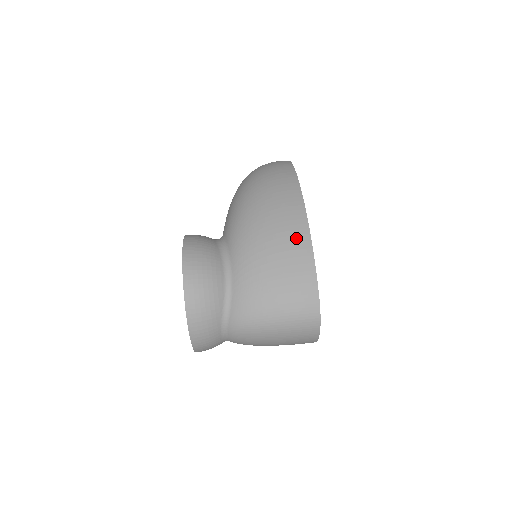
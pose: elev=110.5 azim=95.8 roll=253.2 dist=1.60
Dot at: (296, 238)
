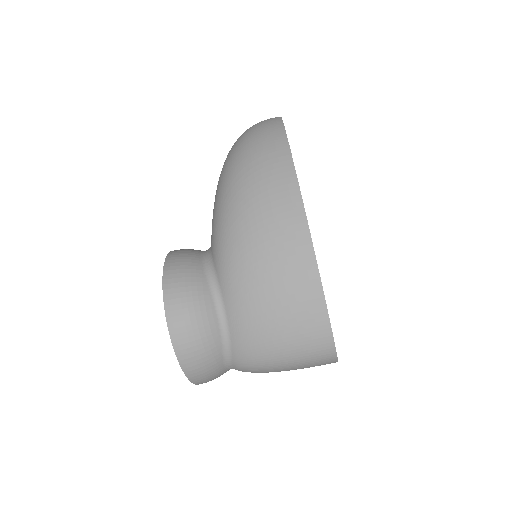
Dot at: (298, 266)
